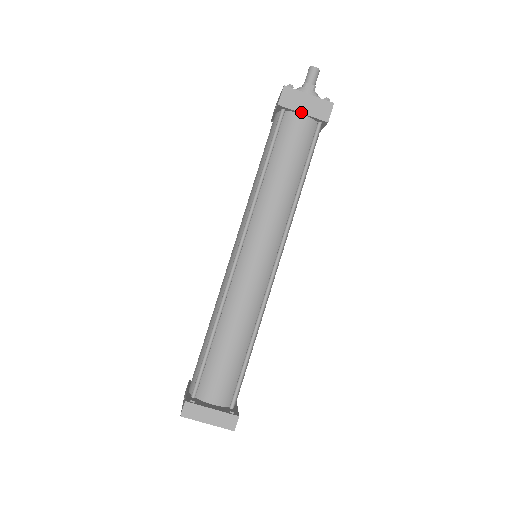
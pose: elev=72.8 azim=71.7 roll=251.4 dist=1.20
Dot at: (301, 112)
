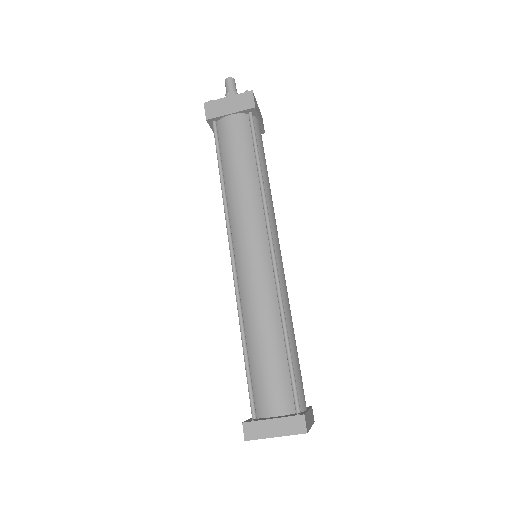
Dot at: (228, 114)
